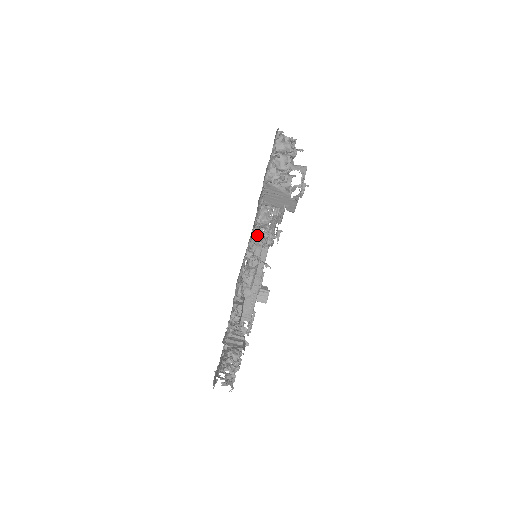
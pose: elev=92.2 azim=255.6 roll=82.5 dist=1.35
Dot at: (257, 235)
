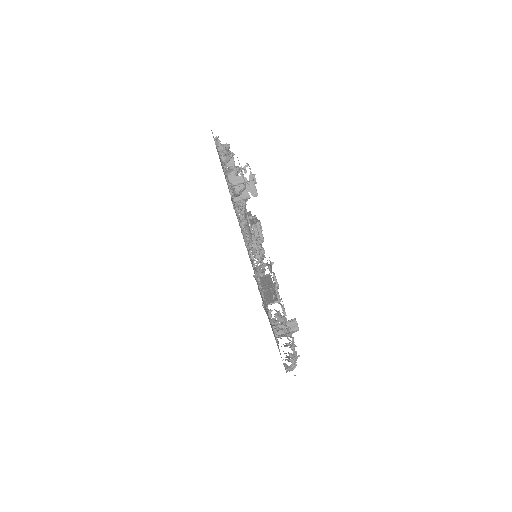
Dot at: (244, 227)
